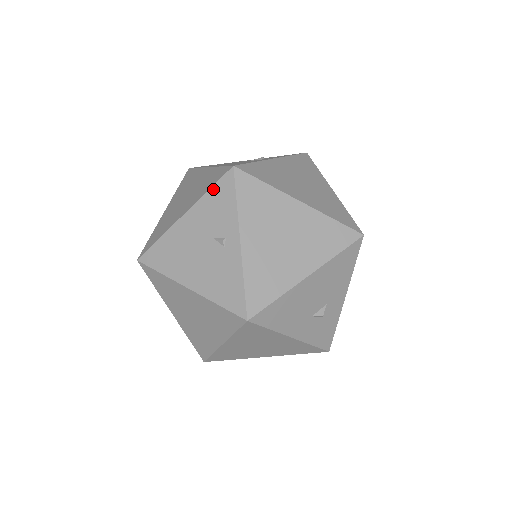
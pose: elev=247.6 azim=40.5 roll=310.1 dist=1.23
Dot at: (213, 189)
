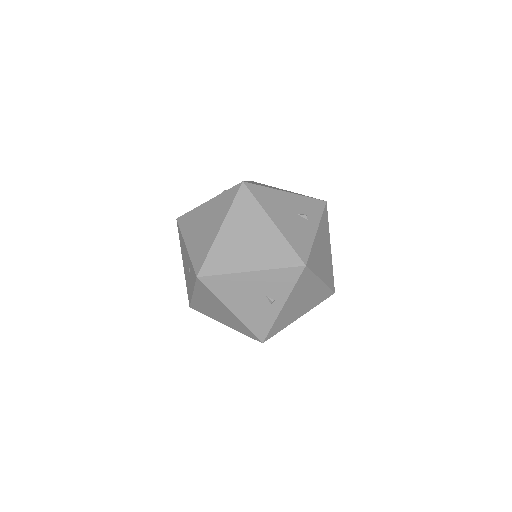
Dot at: (283, 270)
